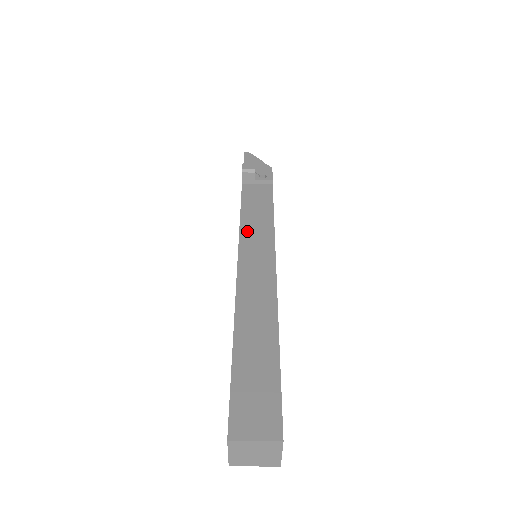
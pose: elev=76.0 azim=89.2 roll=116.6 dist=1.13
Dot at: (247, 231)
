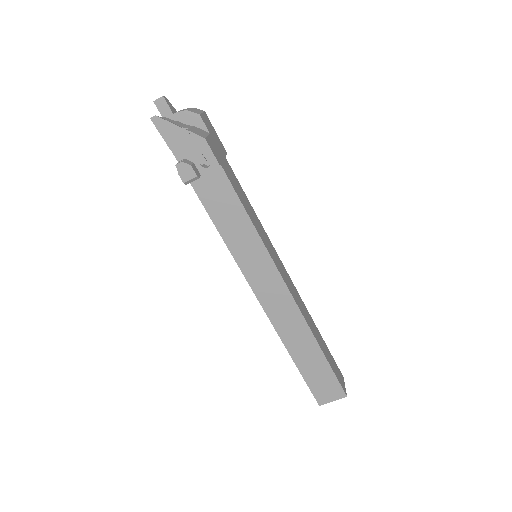
Dot at: (240, 255)
